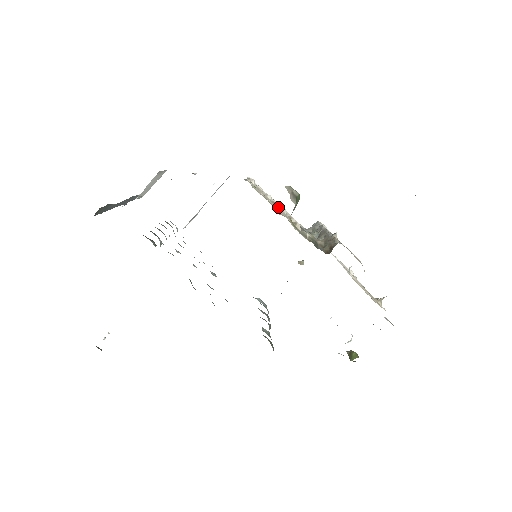
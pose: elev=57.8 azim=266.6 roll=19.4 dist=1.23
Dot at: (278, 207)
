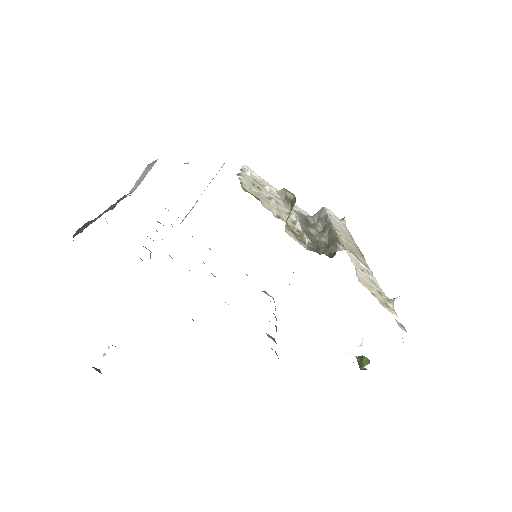
Dot at: (276, 203)
